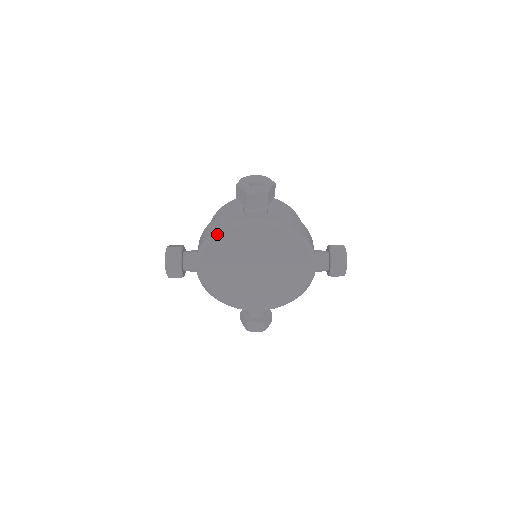
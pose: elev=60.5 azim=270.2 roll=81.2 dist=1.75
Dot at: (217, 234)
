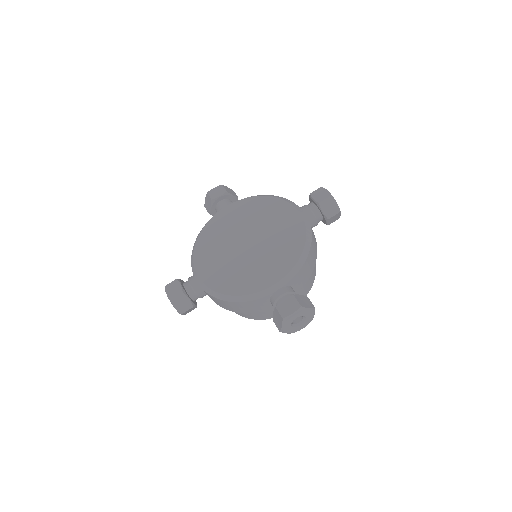
Dot at: (199, 234)
